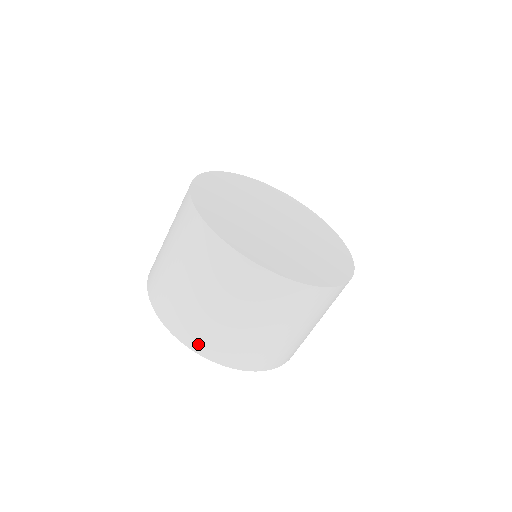
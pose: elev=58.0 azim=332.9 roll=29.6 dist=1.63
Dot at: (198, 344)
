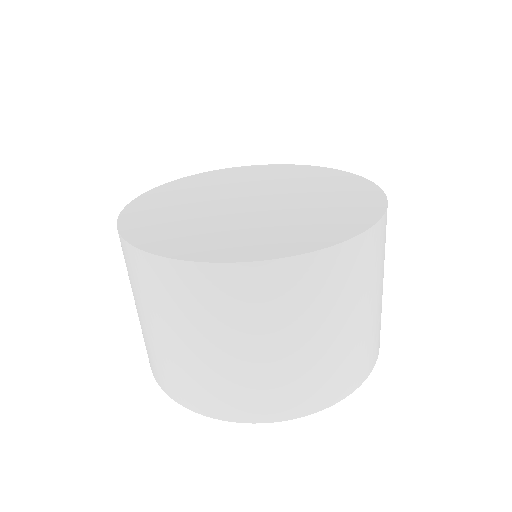
Dot at: (210, 406)
